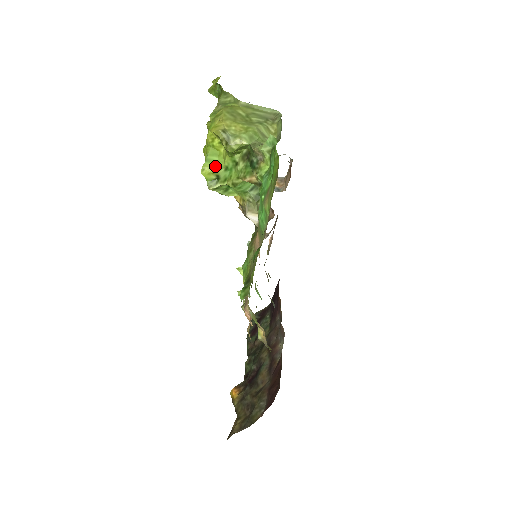
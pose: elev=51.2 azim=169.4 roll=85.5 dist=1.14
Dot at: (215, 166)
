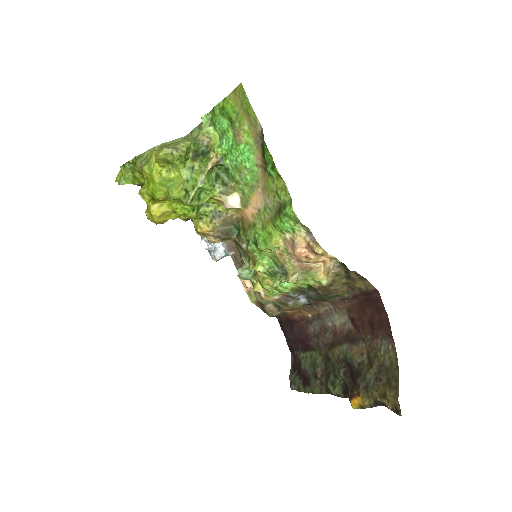
Dot at: (178, 185)
